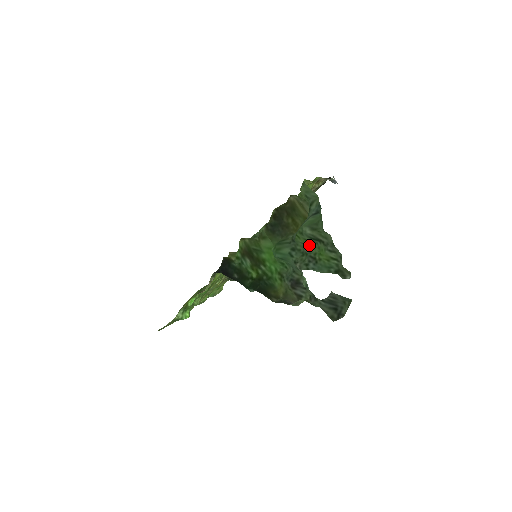
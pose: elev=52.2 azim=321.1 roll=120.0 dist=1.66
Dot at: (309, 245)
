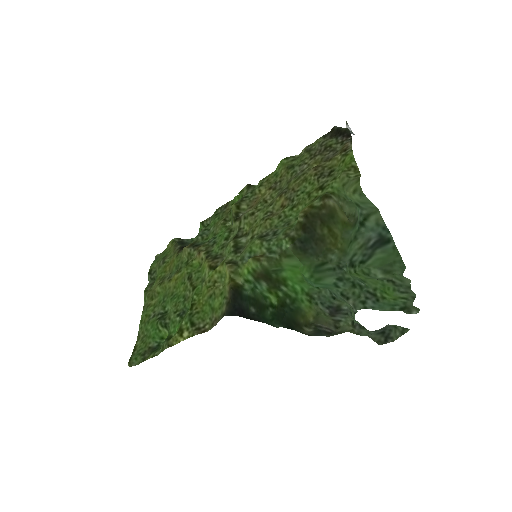
Dot at: (369, 281)
